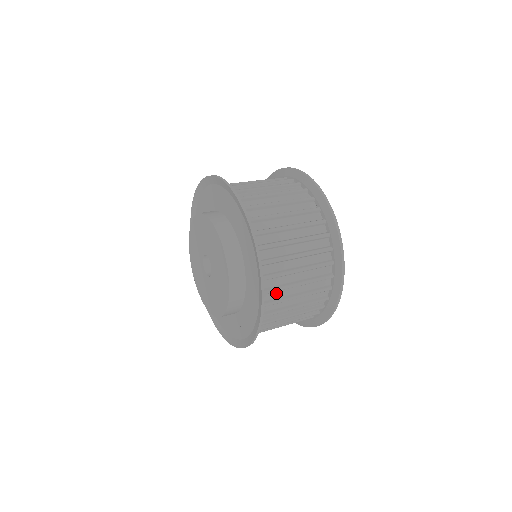
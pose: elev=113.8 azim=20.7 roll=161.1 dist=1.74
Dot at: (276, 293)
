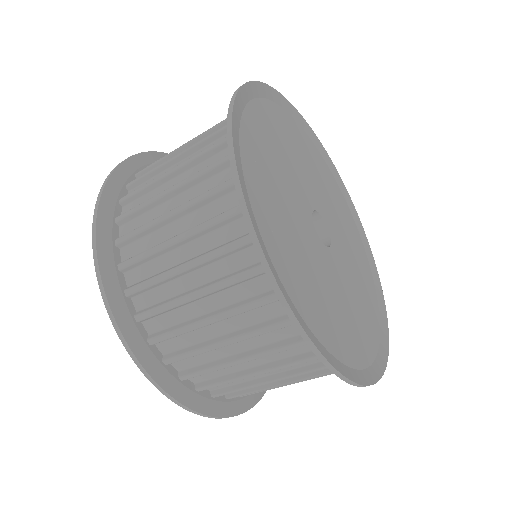
Dot at: (169, 316)
